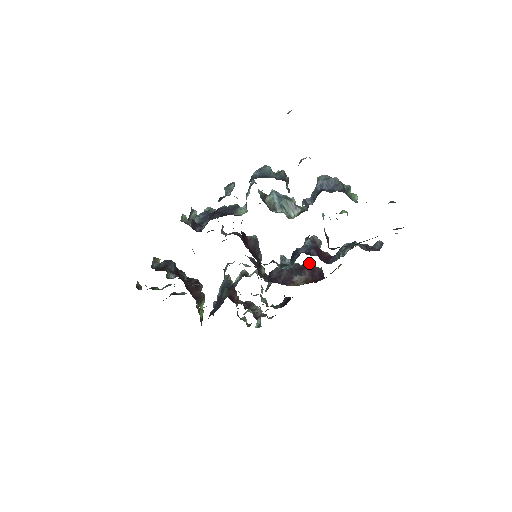
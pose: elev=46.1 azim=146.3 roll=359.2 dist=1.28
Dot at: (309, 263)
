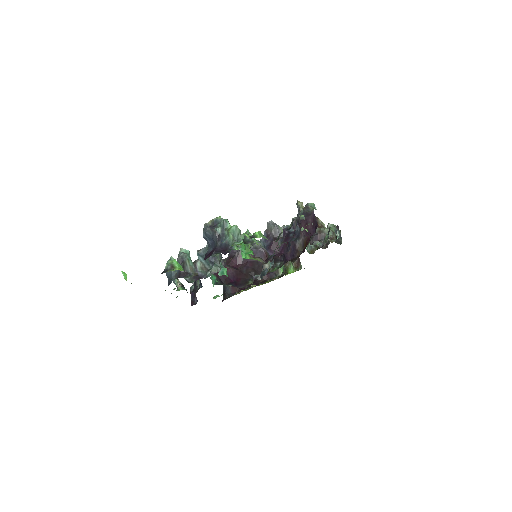
Dot at: (306, 207)
